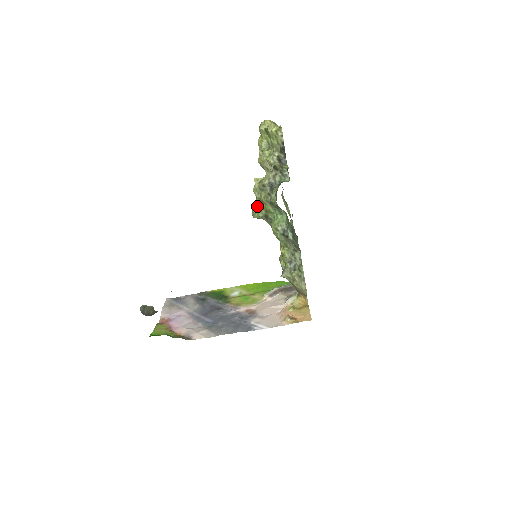
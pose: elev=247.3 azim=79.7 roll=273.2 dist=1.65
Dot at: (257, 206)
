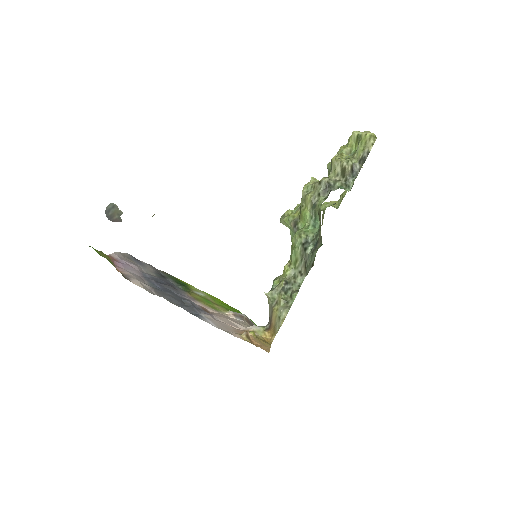
Dot at: (292, 211)
